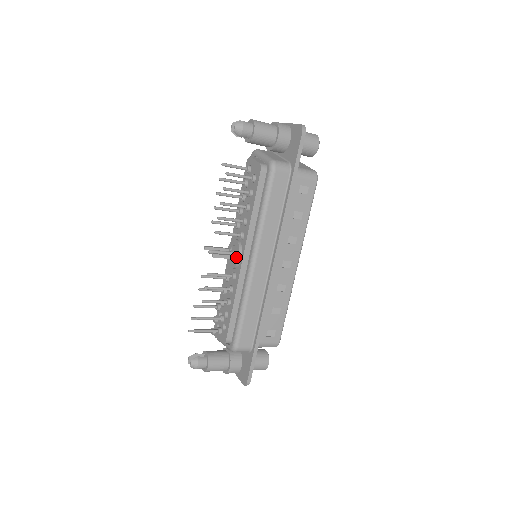
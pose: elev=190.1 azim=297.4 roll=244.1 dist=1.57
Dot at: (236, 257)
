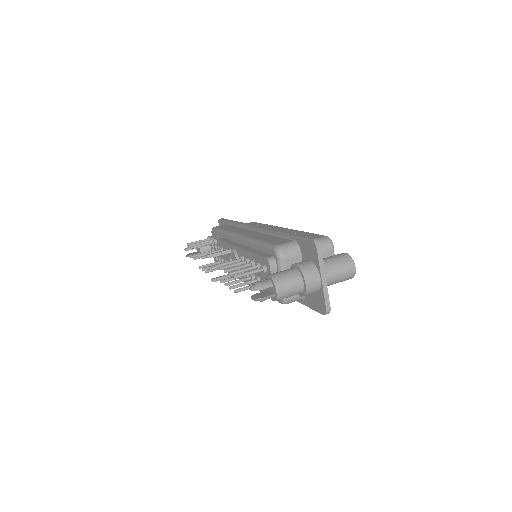
Dot at: occluded
